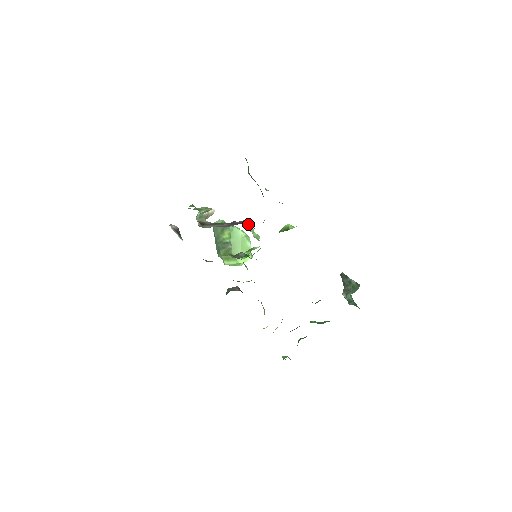
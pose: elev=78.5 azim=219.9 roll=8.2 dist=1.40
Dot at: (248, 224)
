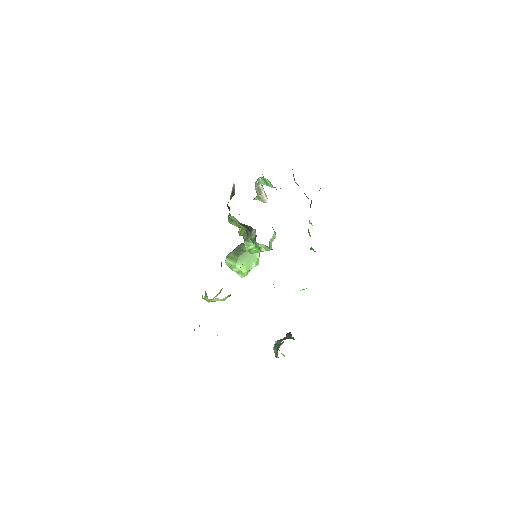
Dot at: (275, 233)
